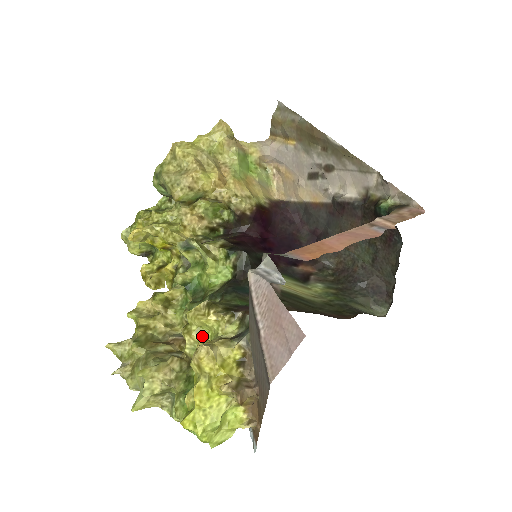
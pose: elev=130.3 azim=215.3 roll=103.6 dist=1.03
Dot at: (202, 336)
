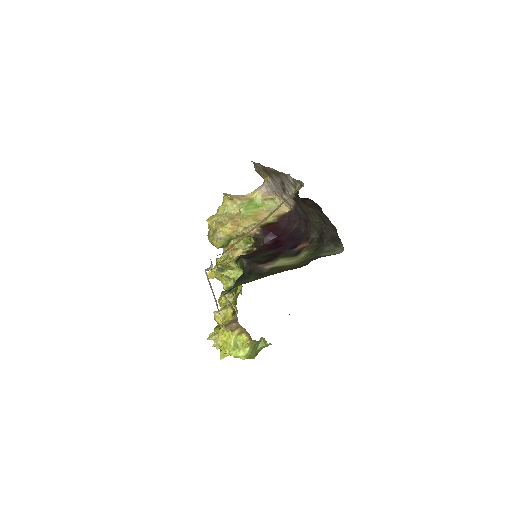
Dot at: occluded
